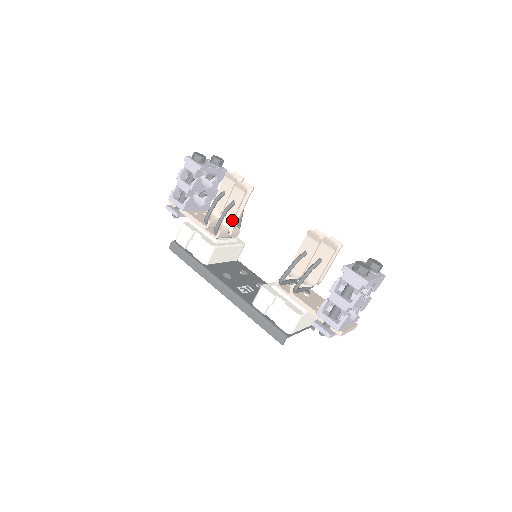
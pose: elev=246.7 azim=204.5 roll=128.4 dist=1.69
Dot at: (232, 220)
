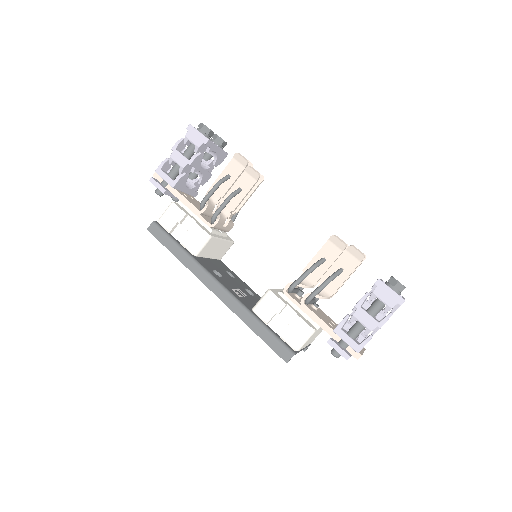
Dot at: (233, 210)
